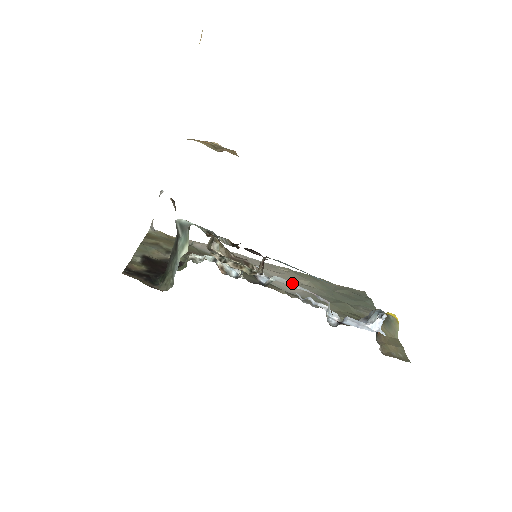
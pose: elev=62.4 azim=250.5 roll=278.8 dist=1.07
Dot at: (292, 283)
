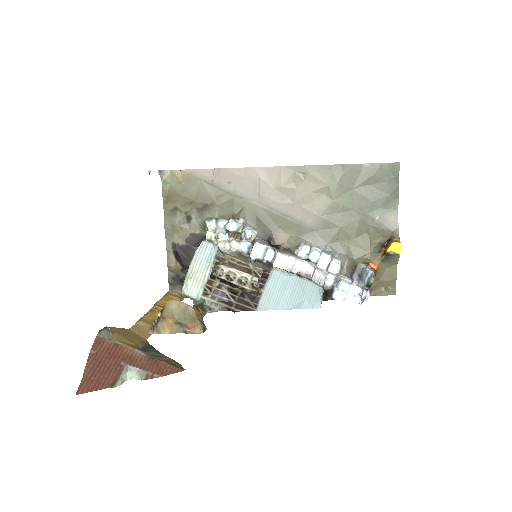
Dot at: (293, 260)
